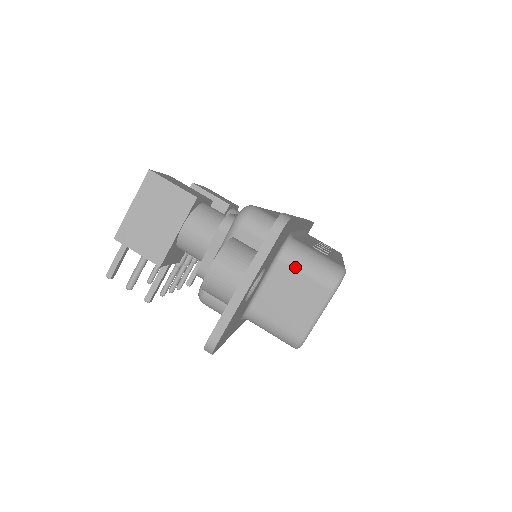
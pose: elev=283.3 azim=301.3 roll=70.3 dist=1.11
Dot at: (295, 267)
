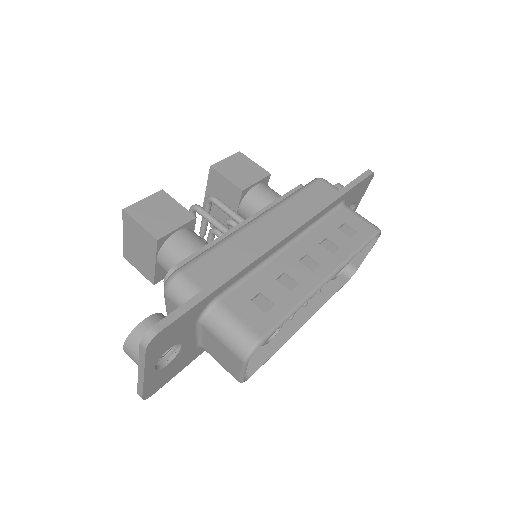
Dot at: (214, 334)
